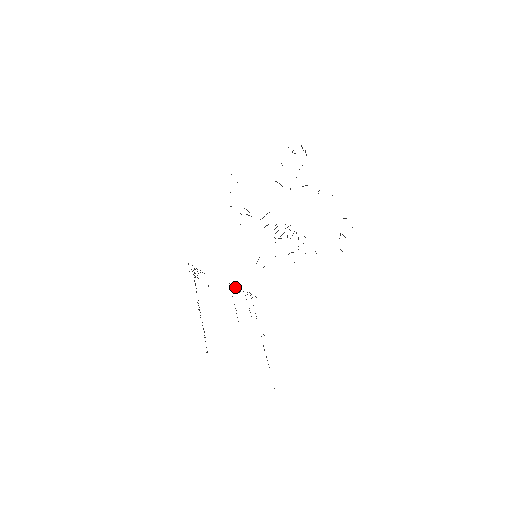
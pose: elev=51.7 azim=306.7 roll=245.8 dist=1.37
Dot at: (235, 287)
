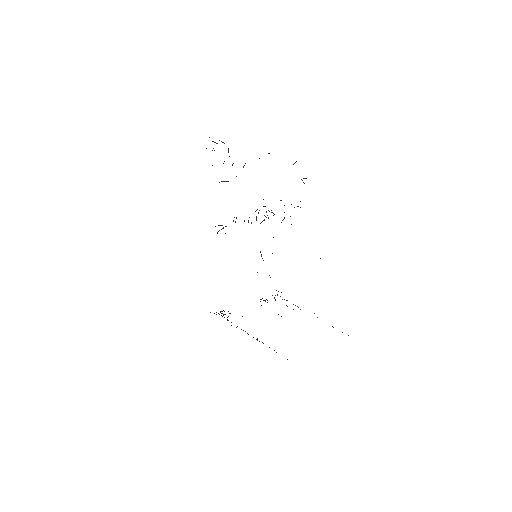
Dot at: occluded
